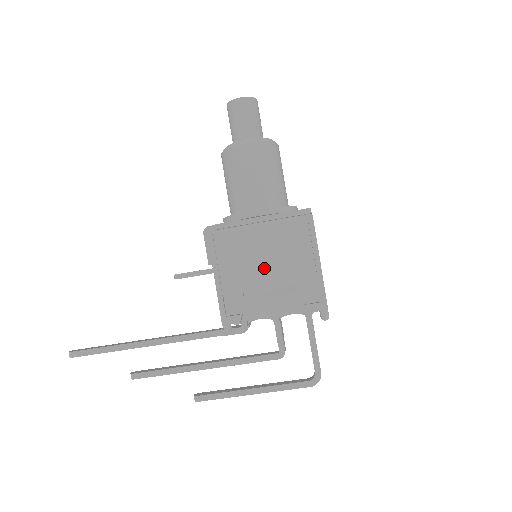
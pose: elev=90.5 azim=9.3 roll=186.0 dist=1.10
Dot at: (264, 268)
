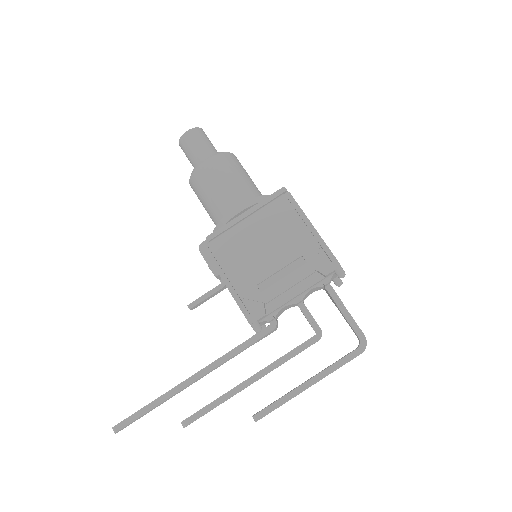
Dot at: (266, 255)
